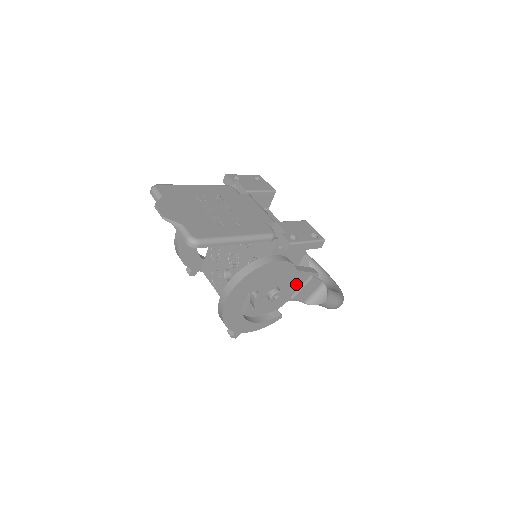
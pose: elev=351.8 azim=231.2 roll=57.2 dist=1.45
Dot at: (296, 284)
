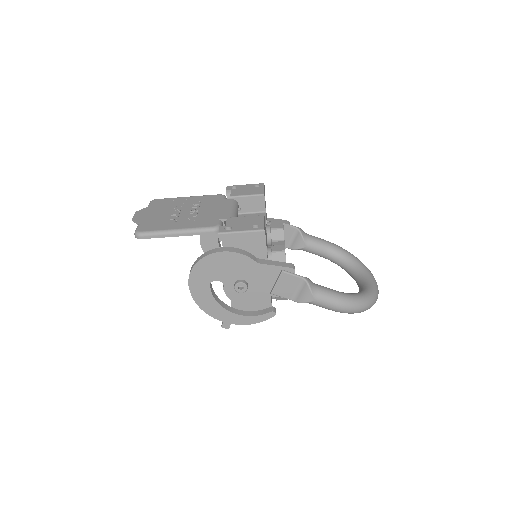
Dot at: (268, 278)
